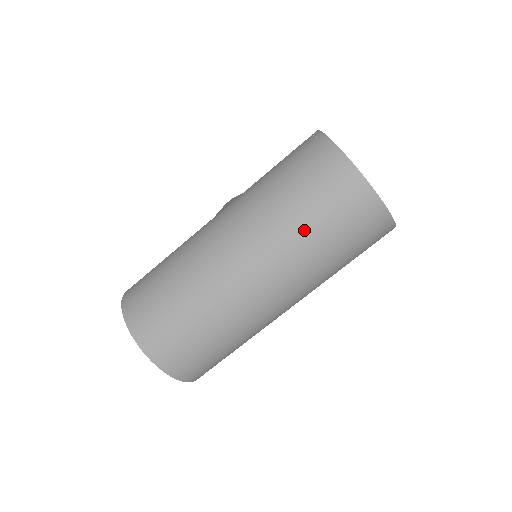
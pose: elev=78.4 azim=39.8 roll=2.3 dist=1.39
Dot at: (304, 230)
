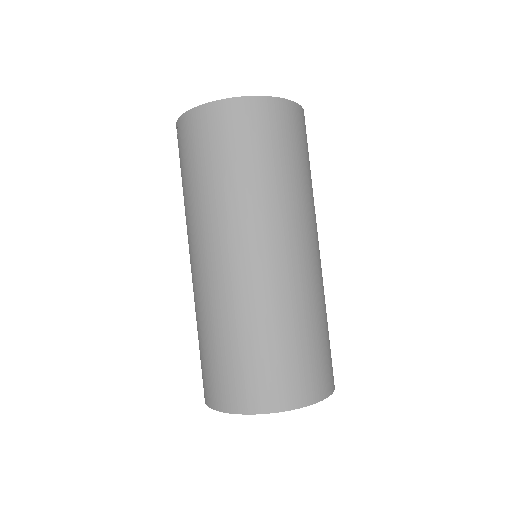
Dot at: (238, 180)
